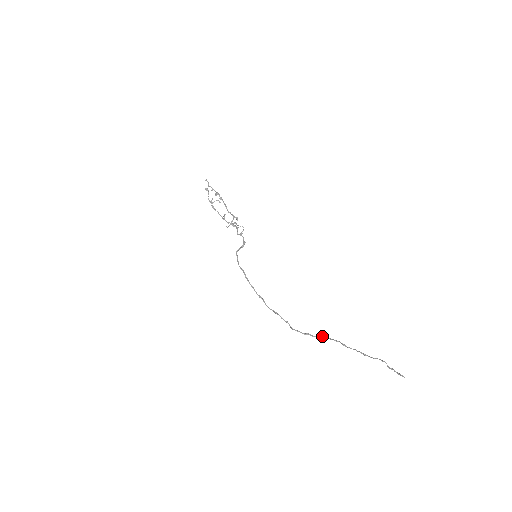
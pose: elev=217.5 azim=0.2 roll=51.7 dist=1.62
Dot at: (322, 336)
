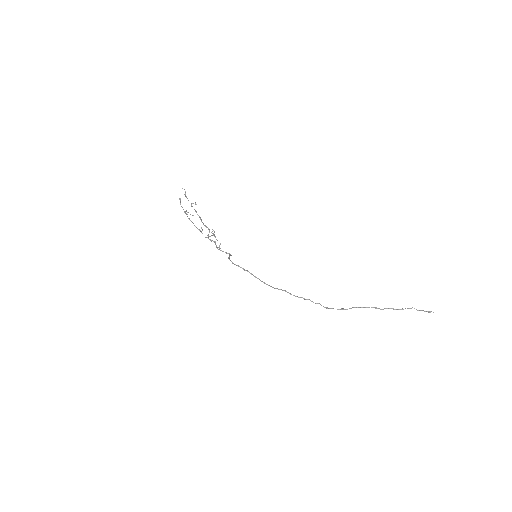
Dot at: (355, 307)
